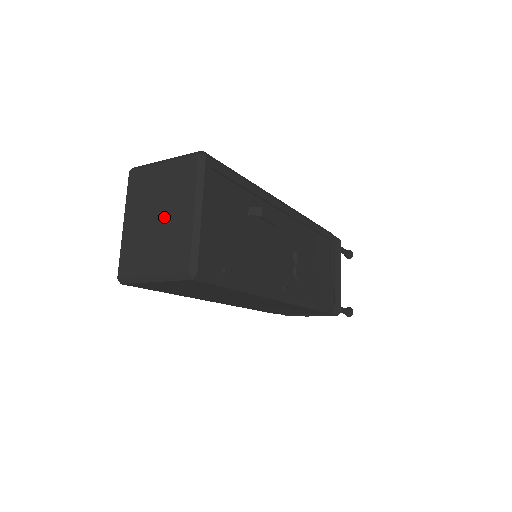
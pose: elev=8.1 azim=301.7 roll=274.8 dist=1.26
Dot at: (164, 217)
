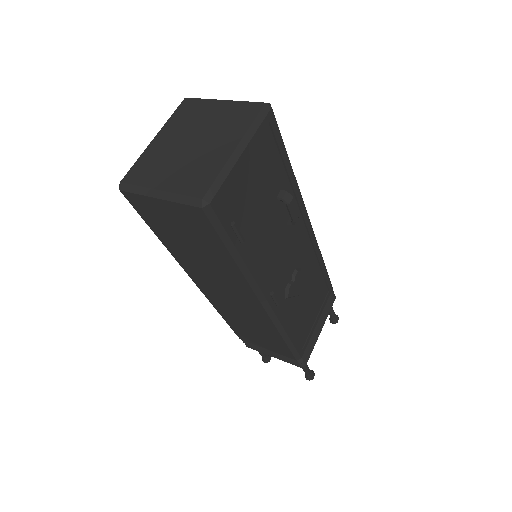
Dot at: (201, 144)
